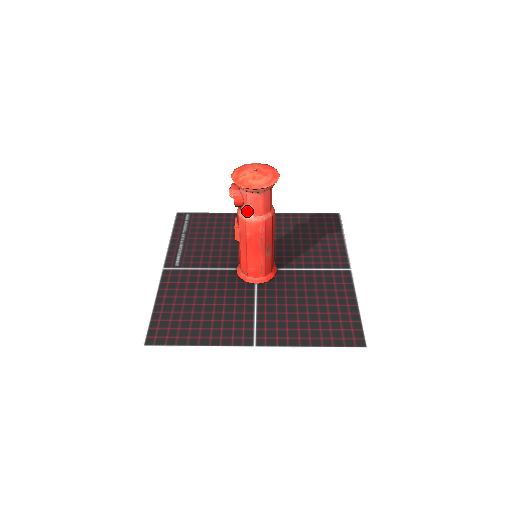
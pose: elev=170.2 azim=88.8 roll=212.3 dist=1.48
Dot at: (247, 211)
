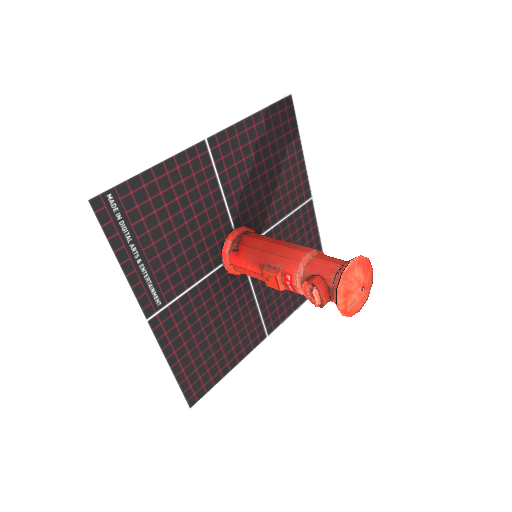
Dot at: occluded
